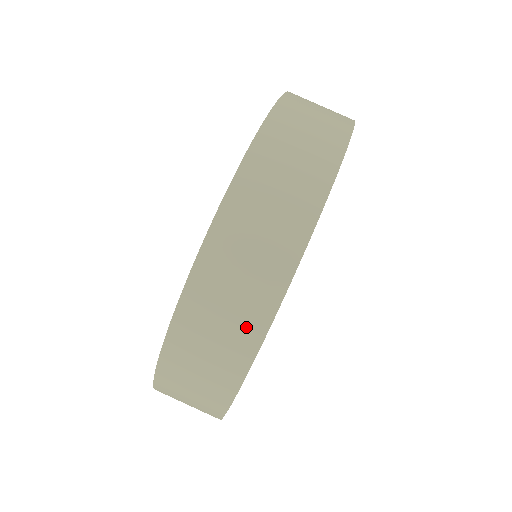
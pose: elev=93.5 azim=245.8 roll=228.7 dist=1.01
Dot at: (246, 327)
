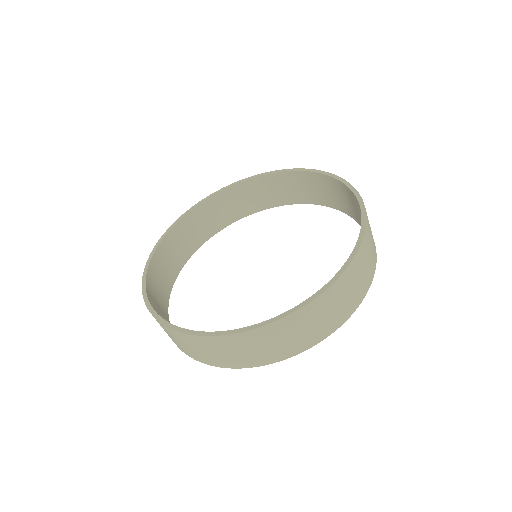
Dot at: (172, 340)
